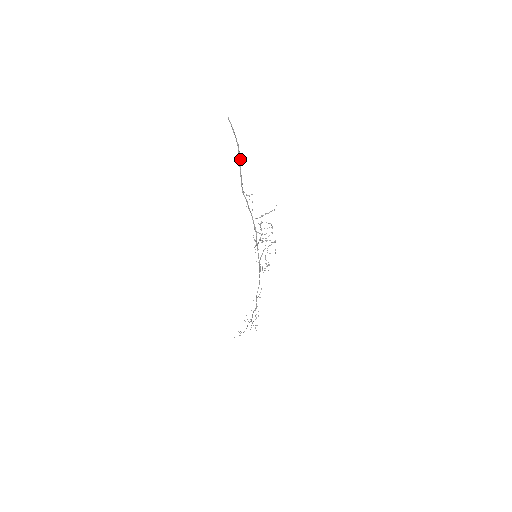
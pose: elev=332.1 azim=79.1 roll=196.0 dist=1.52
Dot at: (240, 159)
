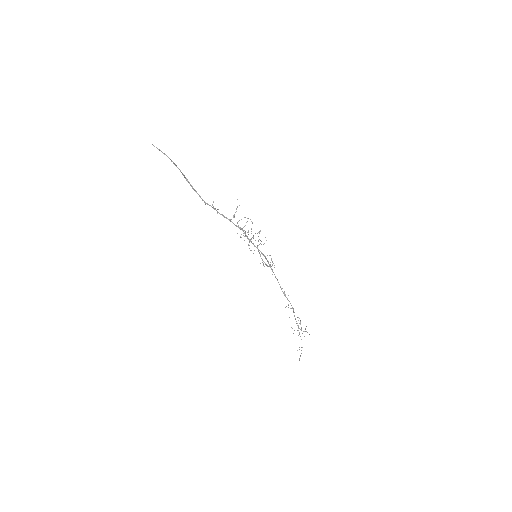
Dot at: (184, 176)
